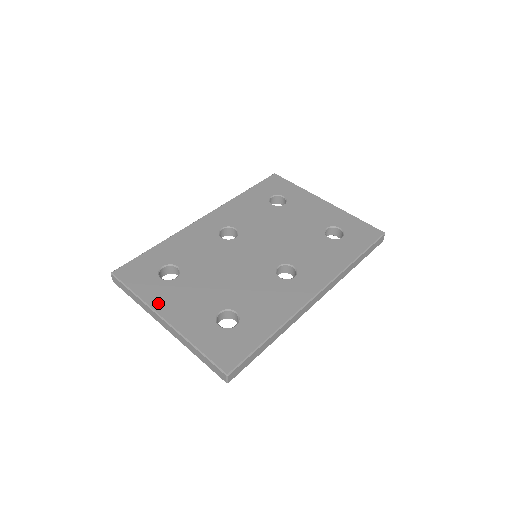
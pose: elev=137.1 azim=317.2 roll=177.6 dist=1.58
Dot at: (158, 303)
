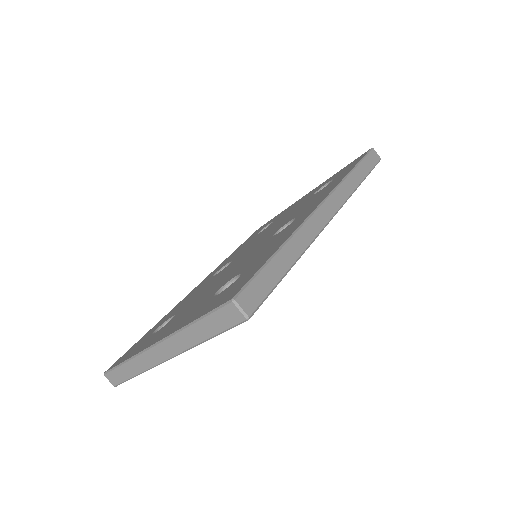
Dot at: (150, 343)
